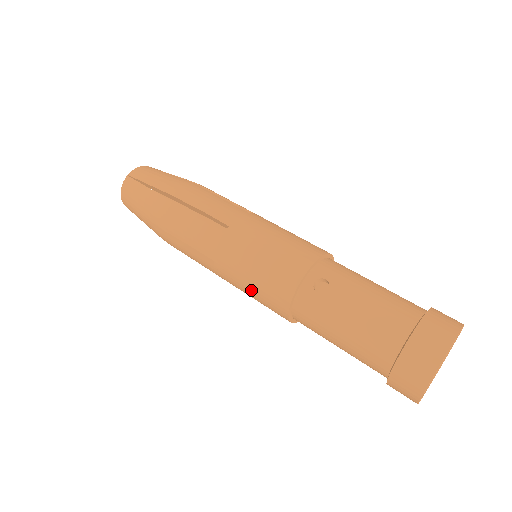
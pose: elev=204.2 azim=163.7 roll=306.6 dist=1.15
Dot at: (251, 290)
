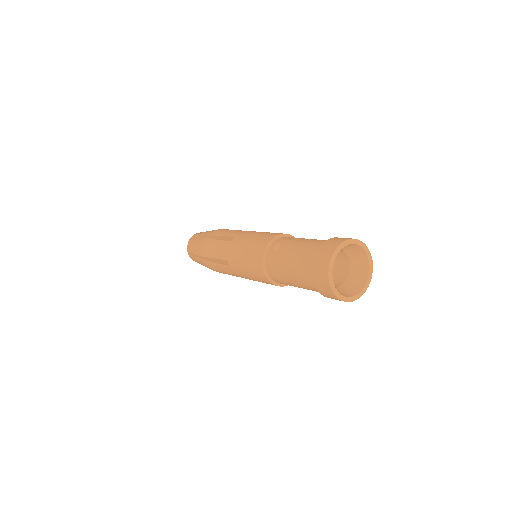
Dot at: (246, 269)
